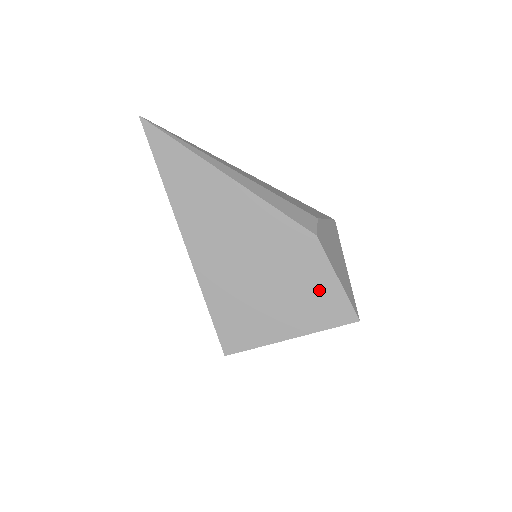
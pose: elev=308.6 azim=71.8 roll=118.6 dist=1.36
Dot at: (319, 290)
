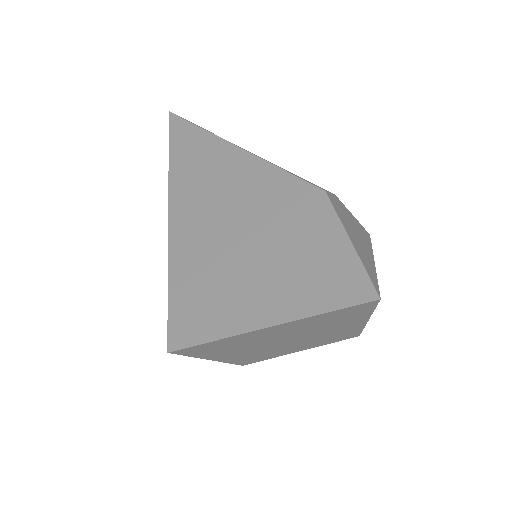
Dot at: (320, 255)
